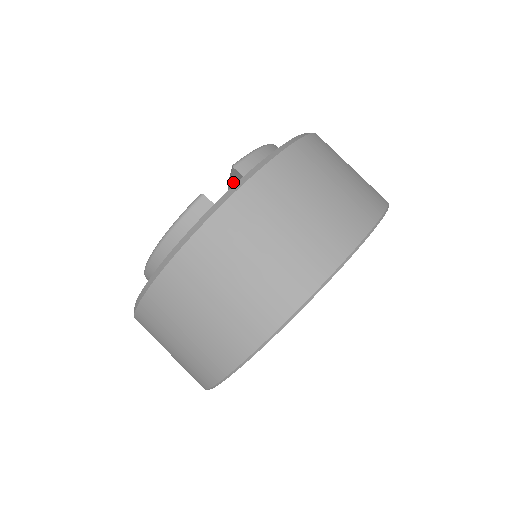
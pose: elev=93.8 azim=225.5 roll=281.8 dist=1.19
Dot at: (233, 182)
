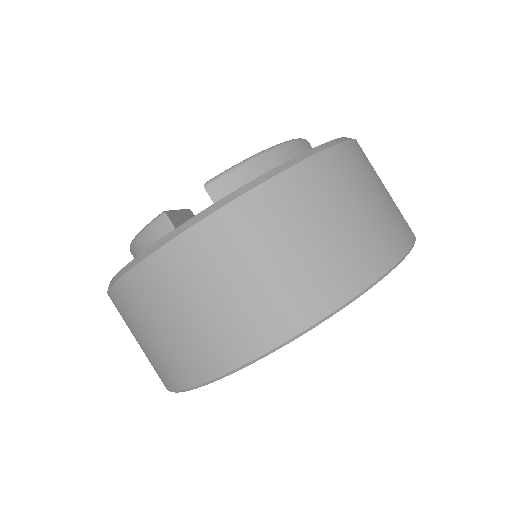
Dot at: occluded
